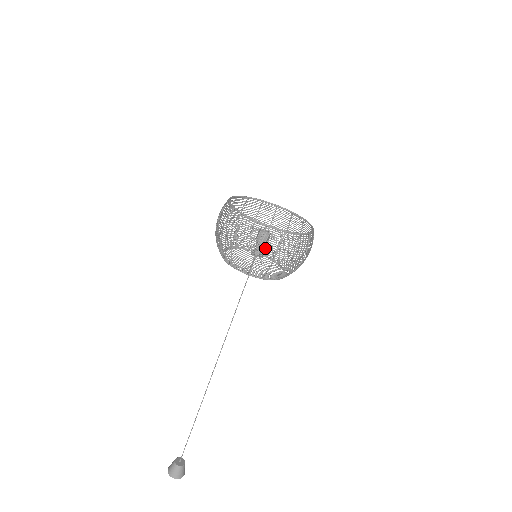
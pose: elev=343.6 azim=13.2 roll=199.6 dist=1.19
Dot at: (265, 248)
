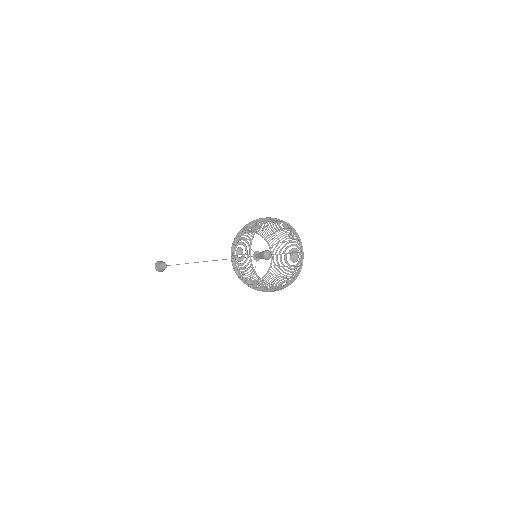
Dot at: (254, 287)
